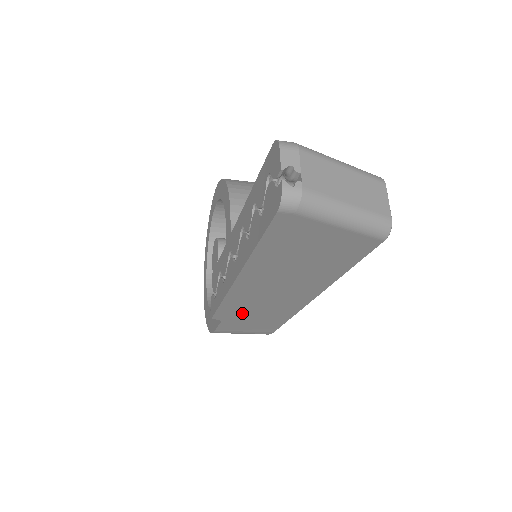
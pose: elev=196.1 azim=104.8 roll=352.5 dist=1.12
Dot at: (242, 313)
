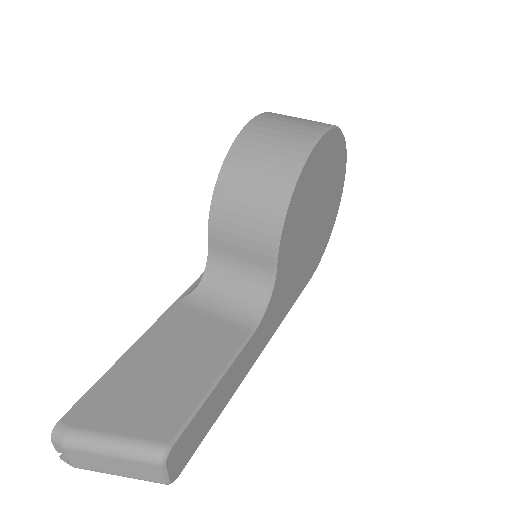
Dot at: occluded
